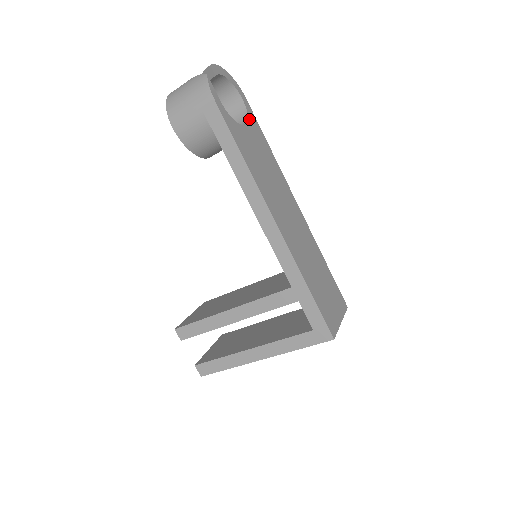
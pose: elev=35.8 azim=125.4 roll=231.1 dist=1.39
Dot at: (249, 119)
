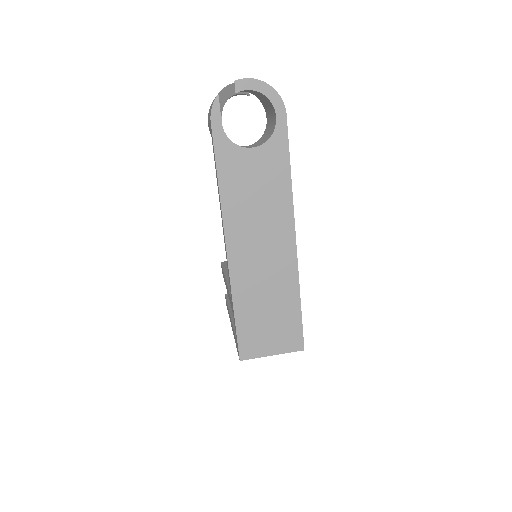
Dot at: (270, 140)
